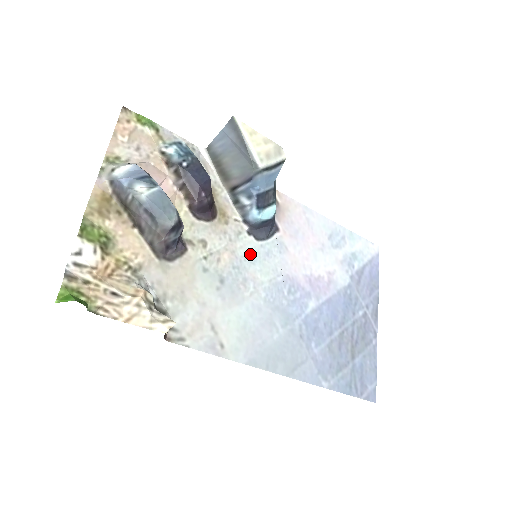
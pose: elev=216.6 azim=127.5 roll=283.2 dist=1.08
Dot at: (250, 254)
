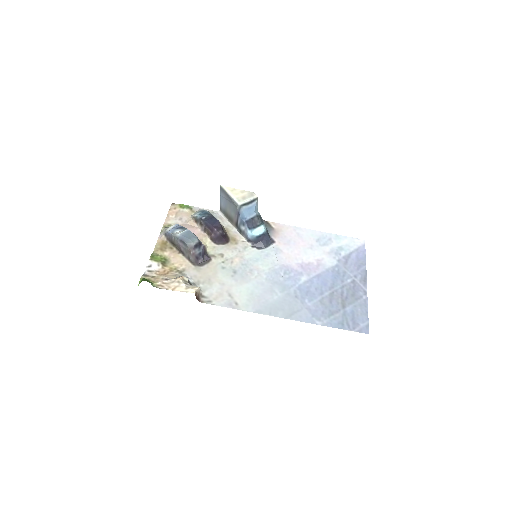
Dot at: (254, 257)
